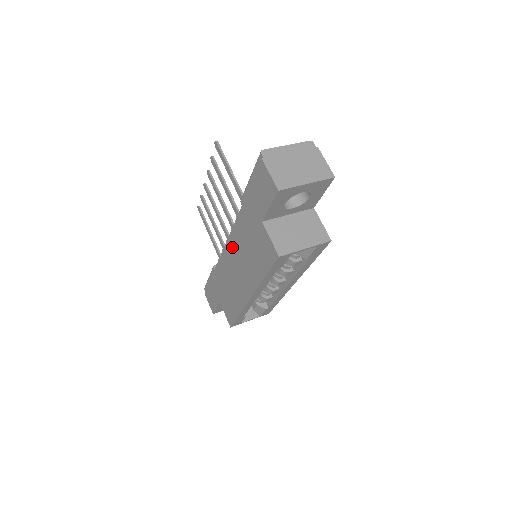
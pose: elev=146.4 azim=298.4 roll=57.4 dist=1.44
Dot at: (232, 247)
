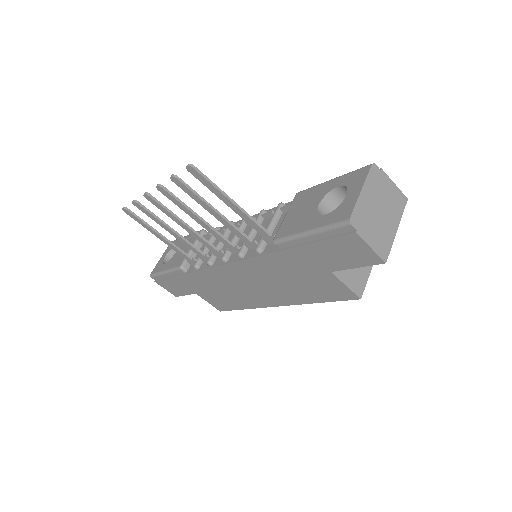
Dot at: (242, 270)
